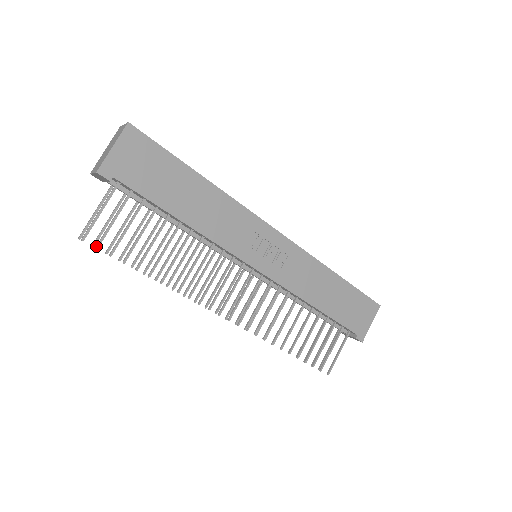
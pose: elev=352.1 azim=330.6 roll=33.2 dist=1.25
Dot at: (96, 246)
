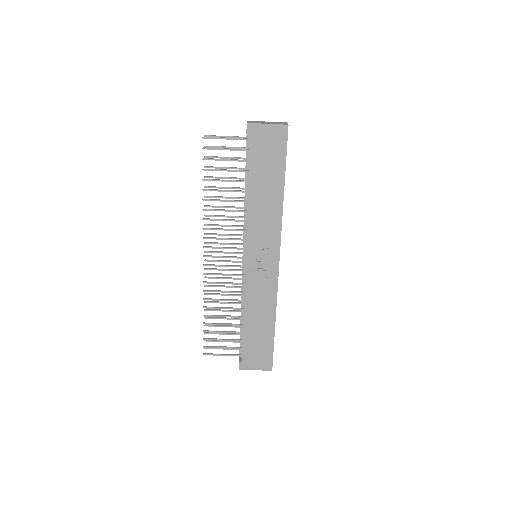
Dot at: (204, 147)
